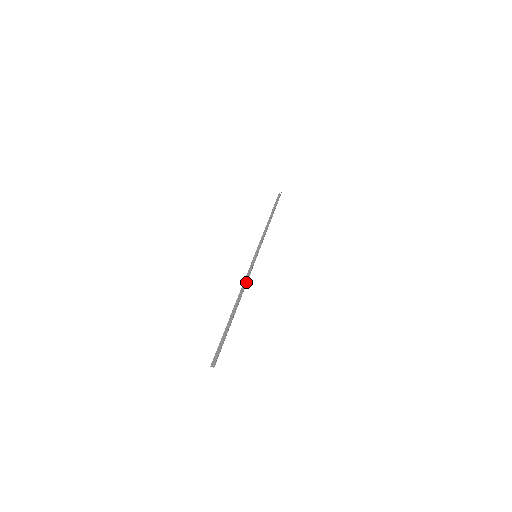
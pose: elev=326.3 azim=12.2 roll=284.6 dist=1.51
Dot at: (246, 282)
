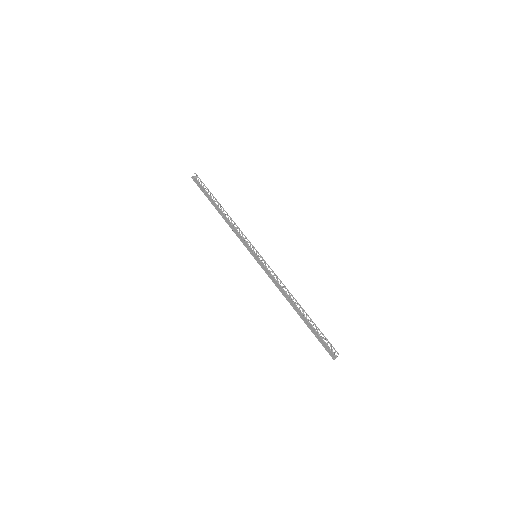
Dot at: (284, 285)
